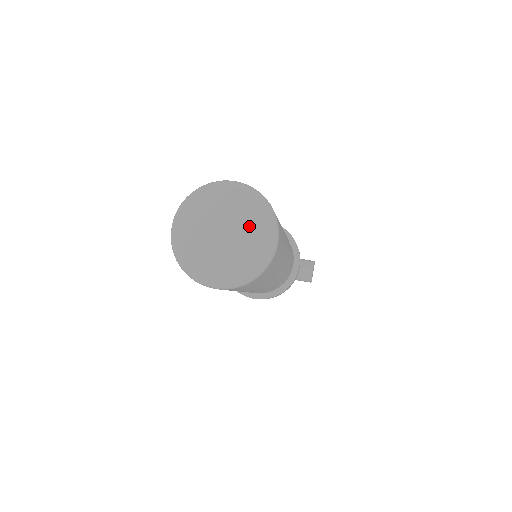
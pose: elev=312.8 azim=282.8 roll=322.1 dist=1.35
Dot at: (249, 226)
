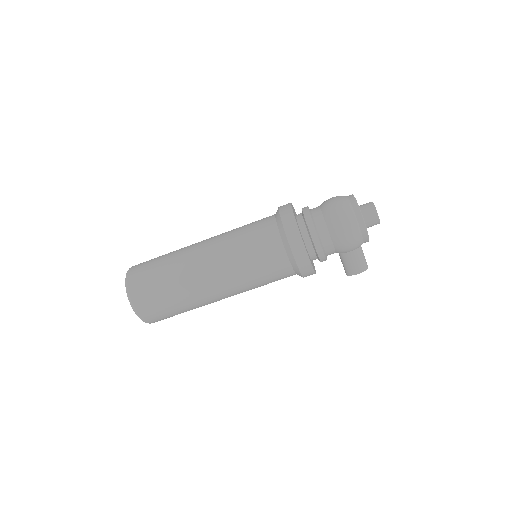
Dot at: occluded
